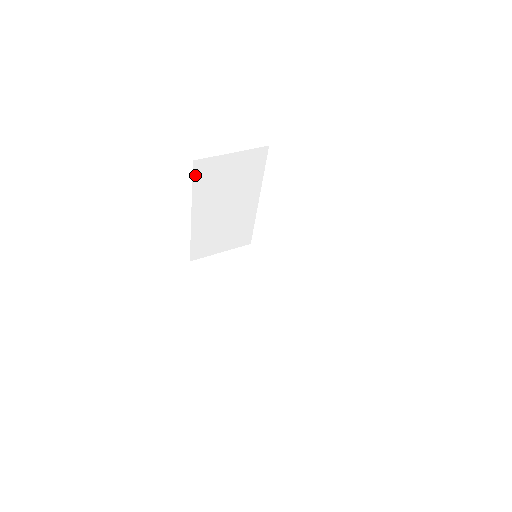
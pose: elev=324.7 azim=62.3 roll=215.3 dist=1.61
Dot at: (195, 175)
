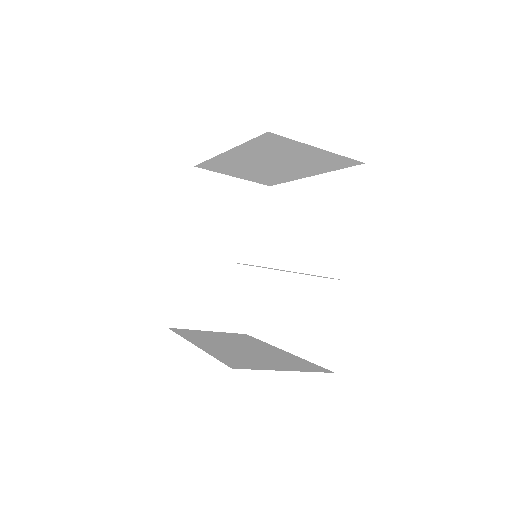
Dot at: (193, 187)
